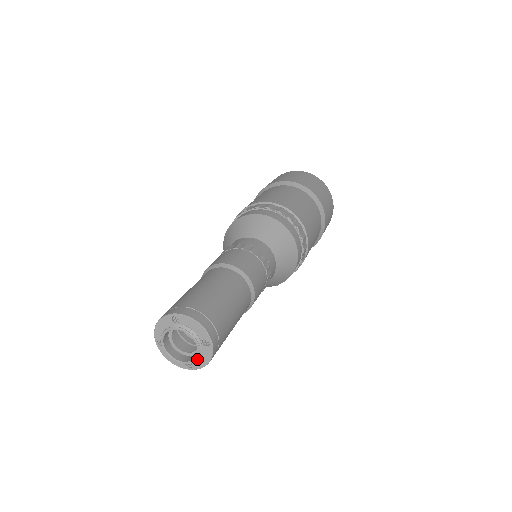
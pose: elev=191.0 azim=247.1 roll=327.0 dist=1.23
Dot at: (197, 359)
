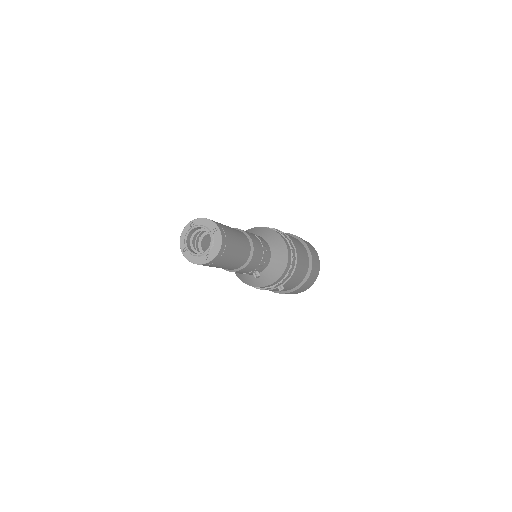
Dot at: (211, 244)
